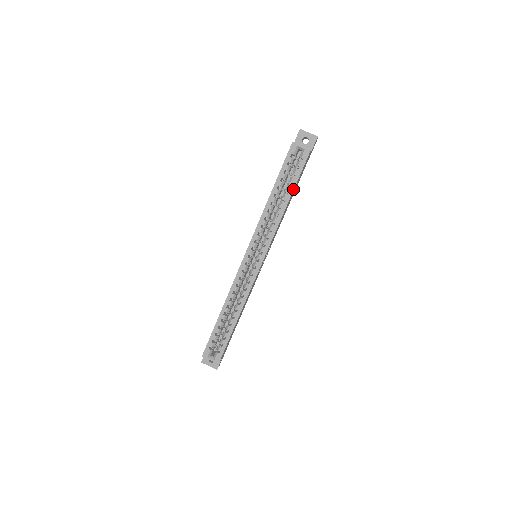
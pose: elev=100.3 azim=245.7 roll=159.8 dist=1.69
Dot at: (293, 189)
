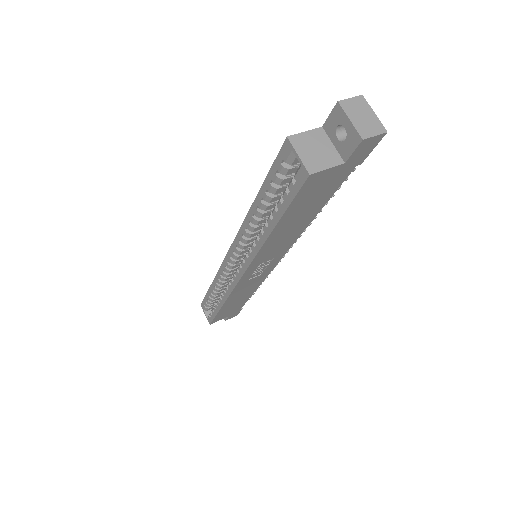
Dot at: (278, 220)
